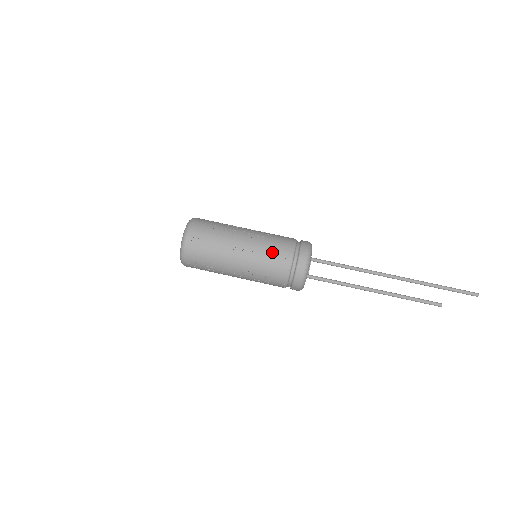
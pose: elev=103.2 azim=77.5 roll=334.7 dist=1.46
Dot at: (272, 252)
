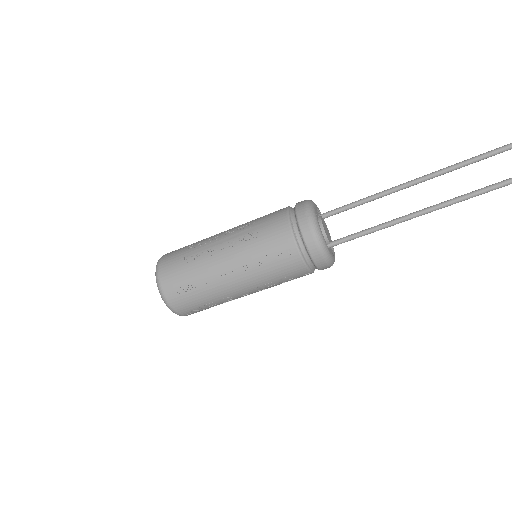
Dot at: (267, 252)
